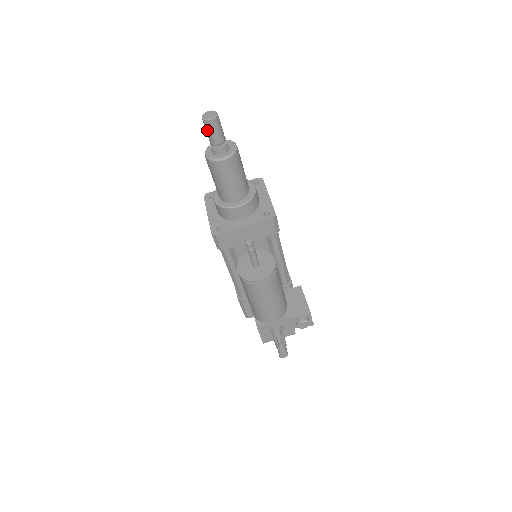
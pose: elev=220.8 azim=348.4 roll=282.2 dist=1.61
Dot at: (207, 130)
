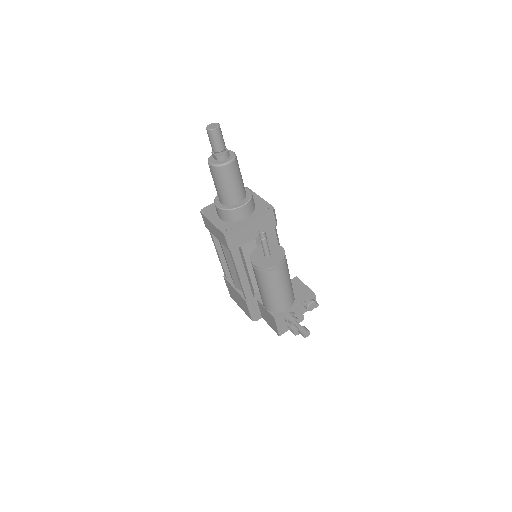
Dot at: (212, 139)
